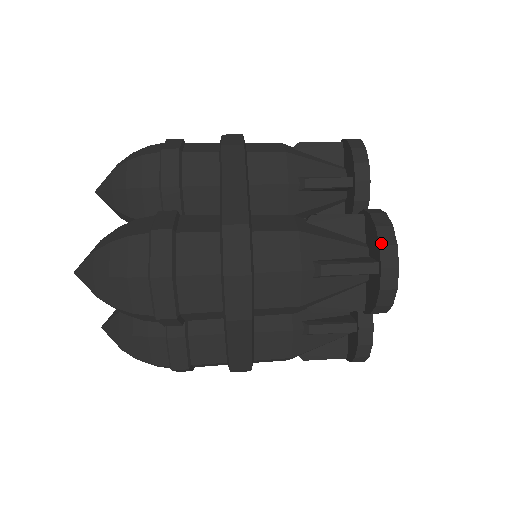
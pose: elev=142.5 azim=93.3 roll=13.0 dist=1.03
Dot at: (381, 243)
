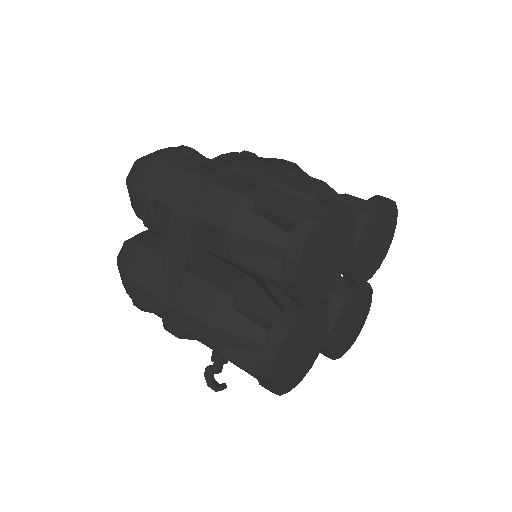
Dot at: (318, 202)
